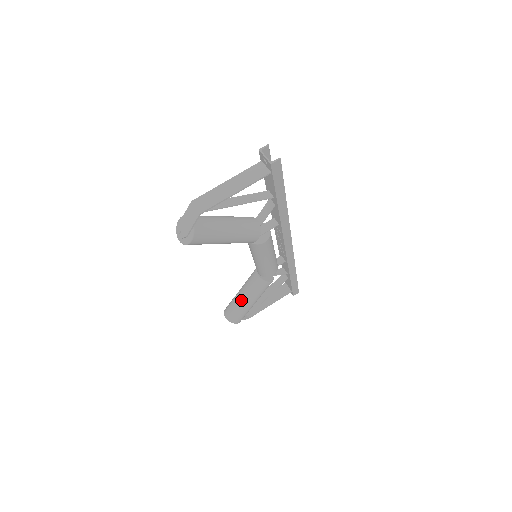
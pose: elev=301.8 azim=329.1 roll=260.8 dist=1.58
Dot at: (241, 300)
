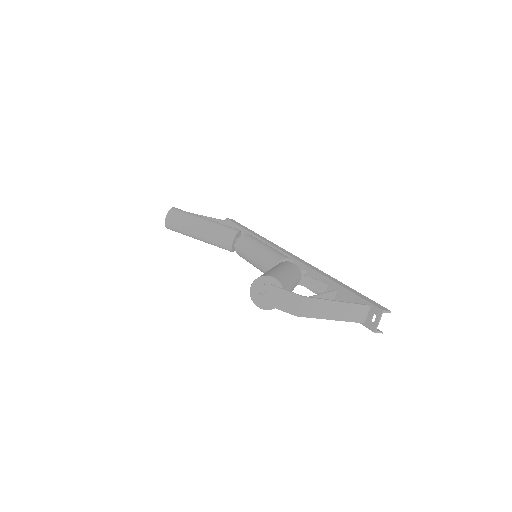
Dot at: (196, 232)
